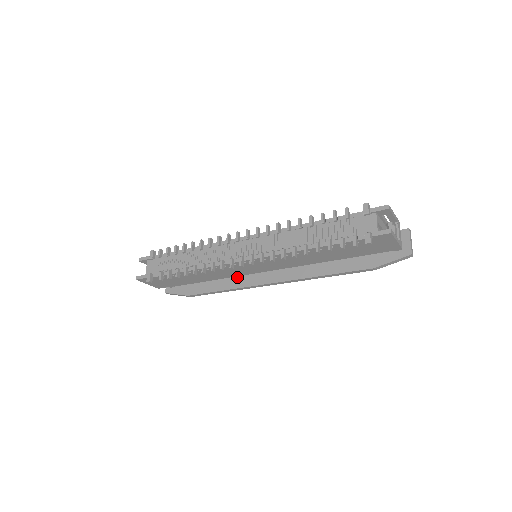
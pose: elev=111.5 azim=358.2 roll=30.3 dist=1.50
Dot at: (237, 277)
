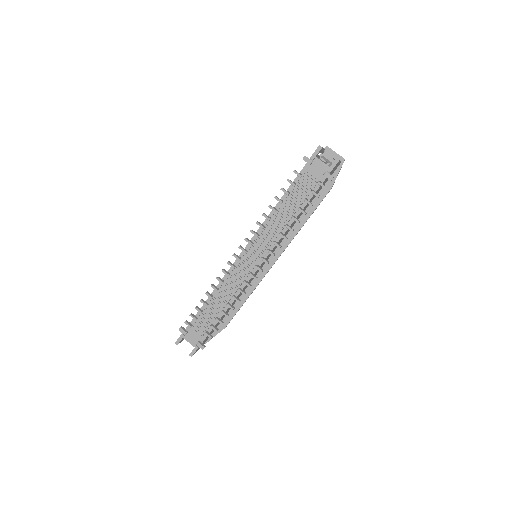
Dot at: occluded
